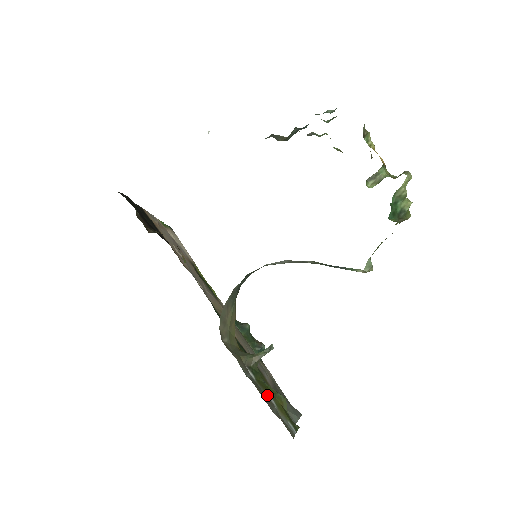
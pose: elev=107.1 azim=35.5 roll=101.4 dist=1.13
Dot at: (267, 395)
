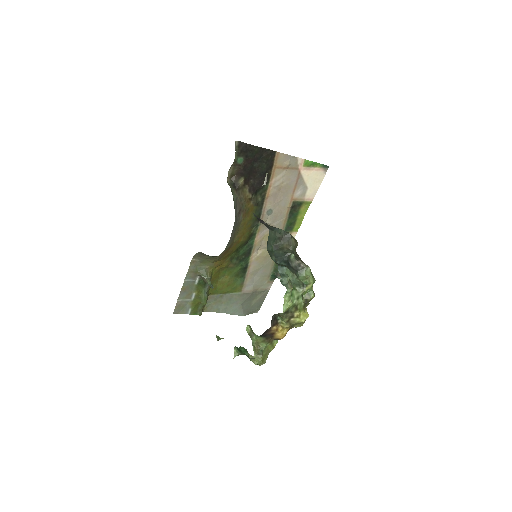
Dot at: (193, 293)
